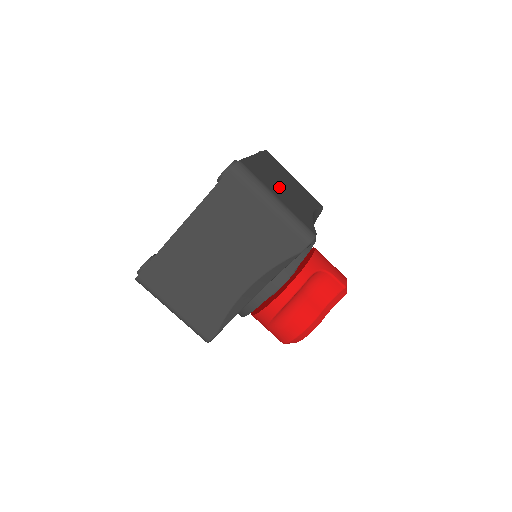
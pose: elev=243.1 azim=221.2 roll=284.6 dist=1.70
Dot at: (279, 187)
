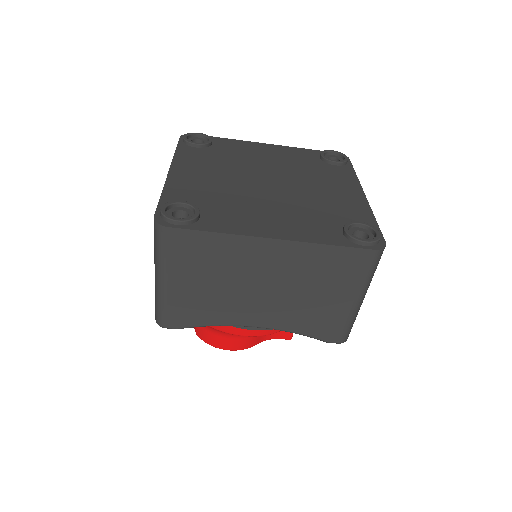
Dot at: occluded
